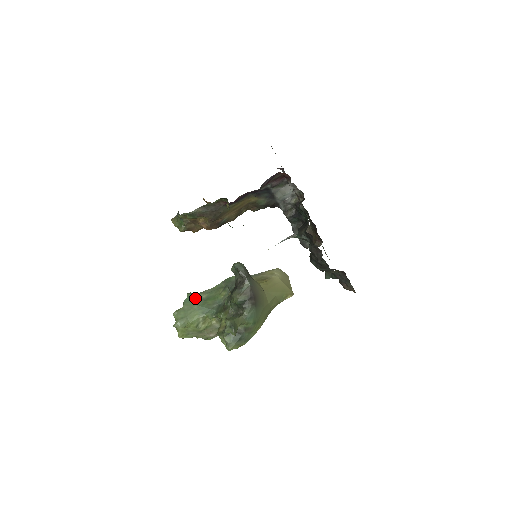
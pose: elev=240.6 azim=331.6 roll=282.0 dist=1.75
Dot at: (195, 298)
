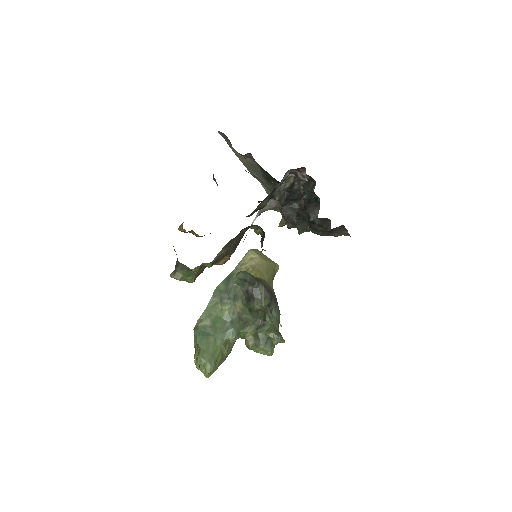
Dot at: (203, 331)
